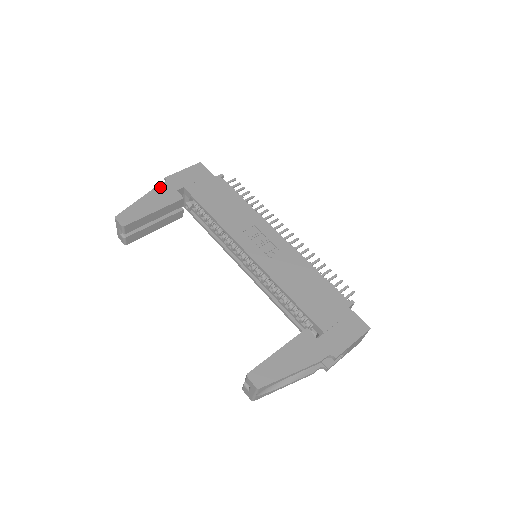
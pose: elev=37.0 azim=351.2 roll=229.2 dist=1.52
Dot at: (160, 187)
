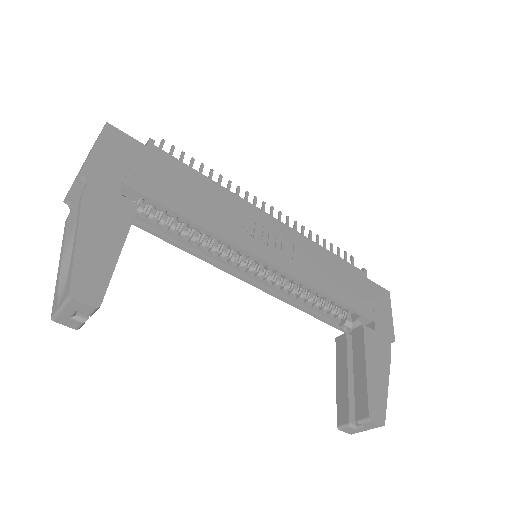
Dot at: (89, 196)
